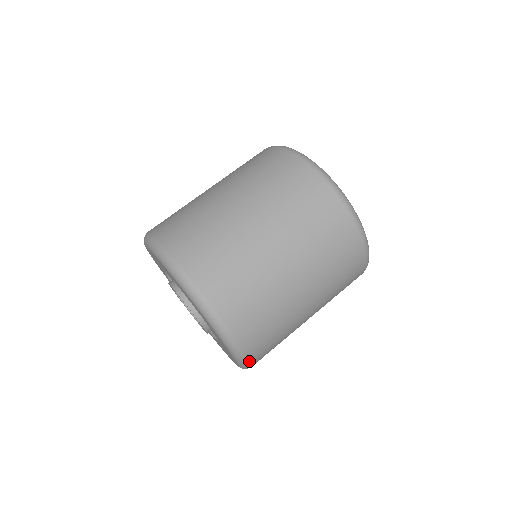
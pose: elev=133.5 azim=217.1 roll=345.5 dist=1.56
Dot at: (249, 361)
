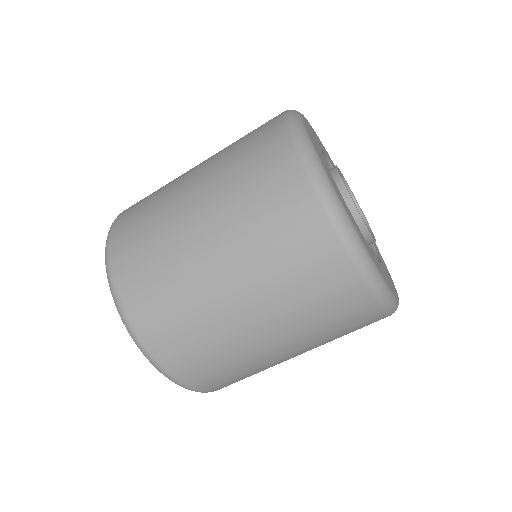
Dot at: (157, 362)
